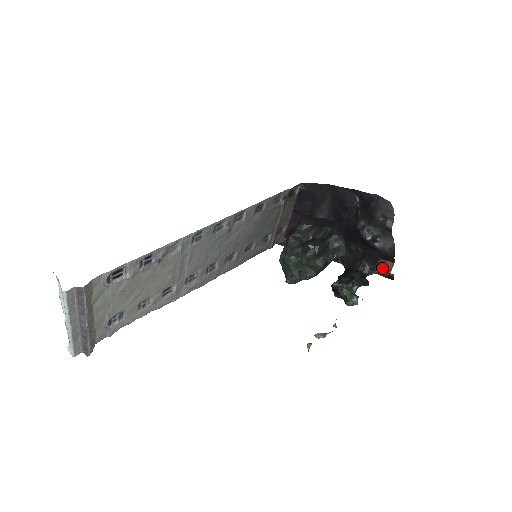
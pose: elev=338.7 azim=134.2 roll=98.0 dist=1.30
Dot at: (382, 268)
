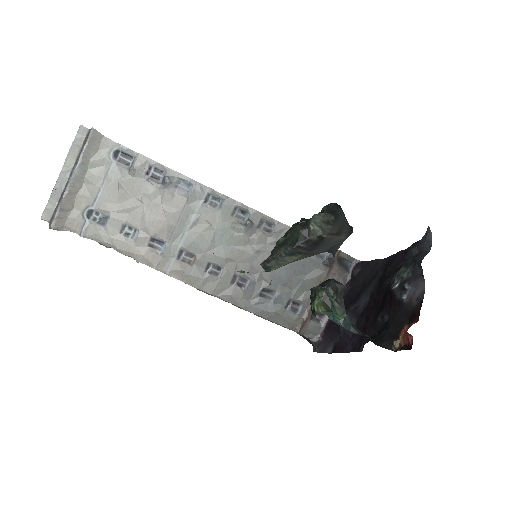
Dot at: (403, 336)
